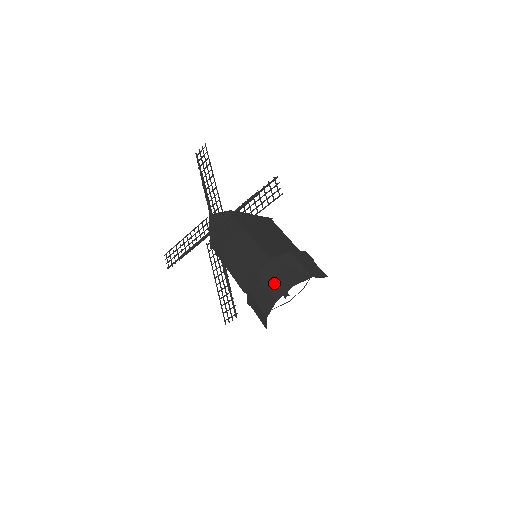
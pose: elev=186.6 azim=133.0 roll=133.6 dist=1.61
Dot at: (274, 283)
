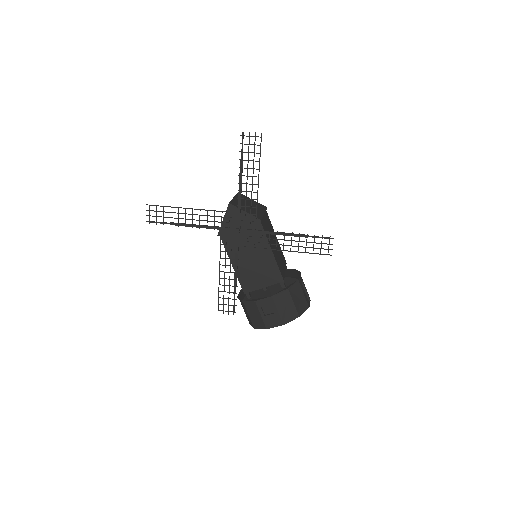
Dot at: (285, 309)
